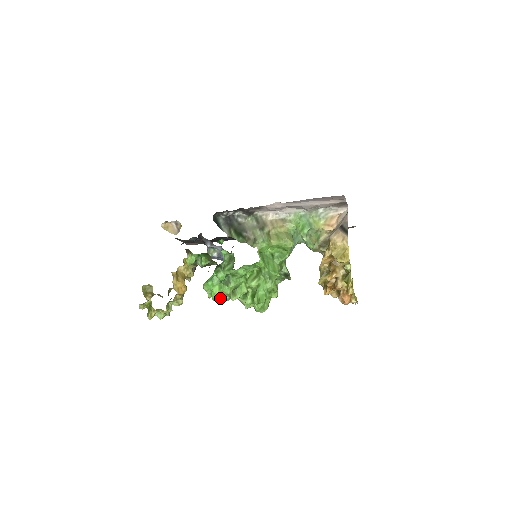
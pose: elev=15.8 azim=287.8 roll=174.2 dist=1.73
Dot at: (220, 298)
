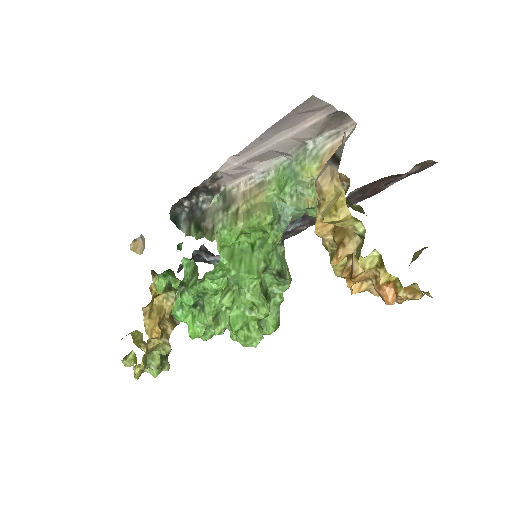
Dot at: (198, 333)
